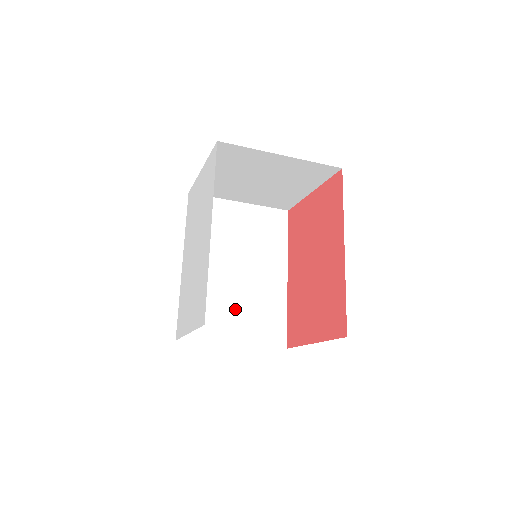
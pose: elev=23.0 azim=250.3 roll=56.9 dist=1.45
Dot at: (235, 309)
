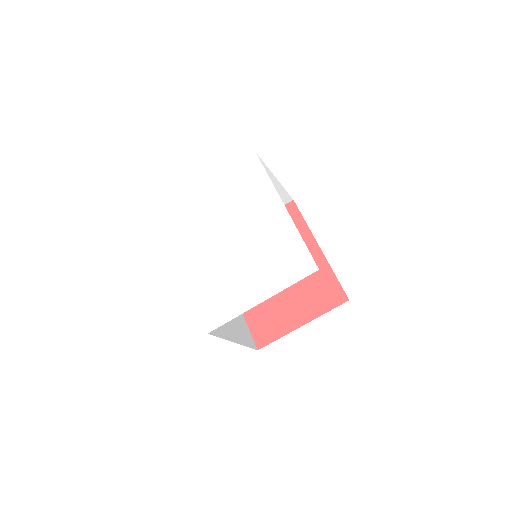
Dot at: occluded
